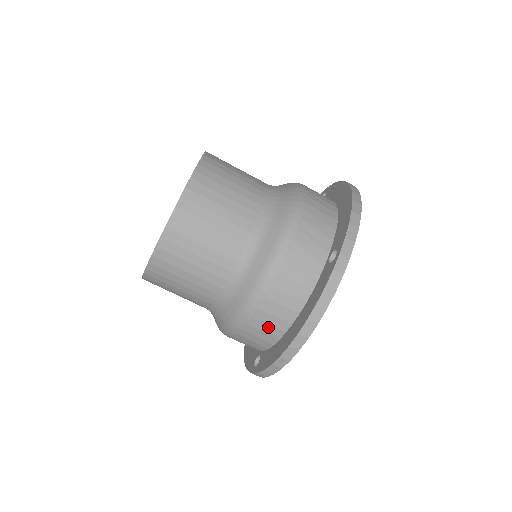
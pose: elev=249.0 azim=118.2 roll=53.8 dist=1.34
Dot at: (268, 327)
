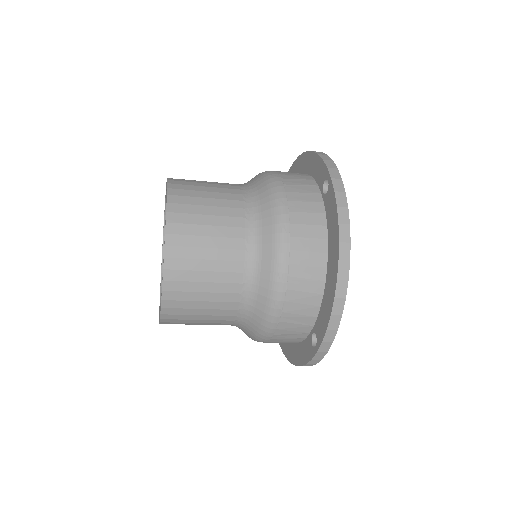
Dot at: occluded
